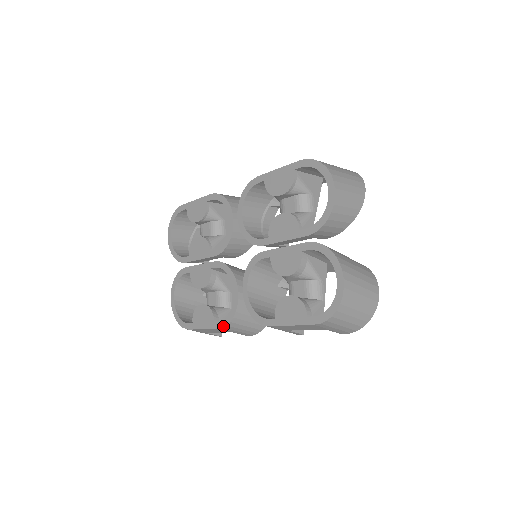
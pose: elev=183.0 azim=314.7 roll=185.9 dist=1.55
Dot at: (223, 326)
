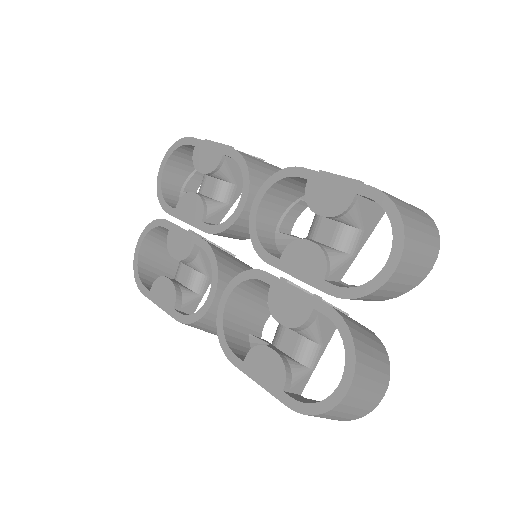
Dot at: (182, 322)
